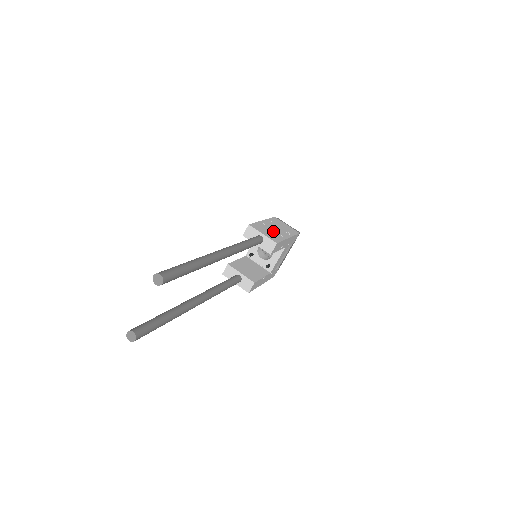
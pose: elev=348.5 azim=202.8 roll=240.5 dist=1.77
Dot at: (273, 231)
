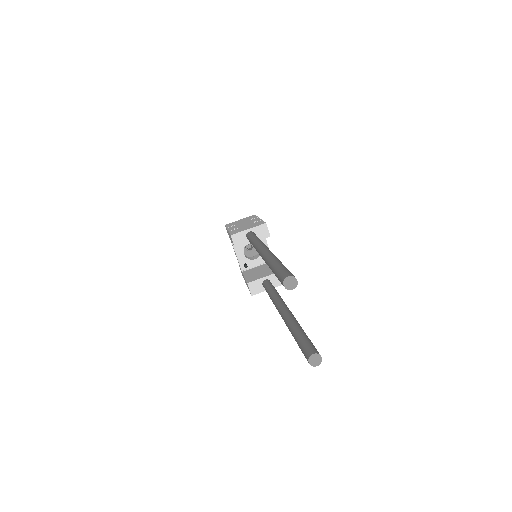
Dot at: (246, 225)
